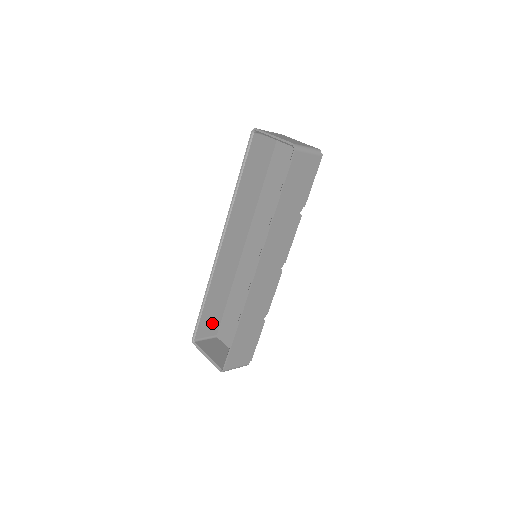
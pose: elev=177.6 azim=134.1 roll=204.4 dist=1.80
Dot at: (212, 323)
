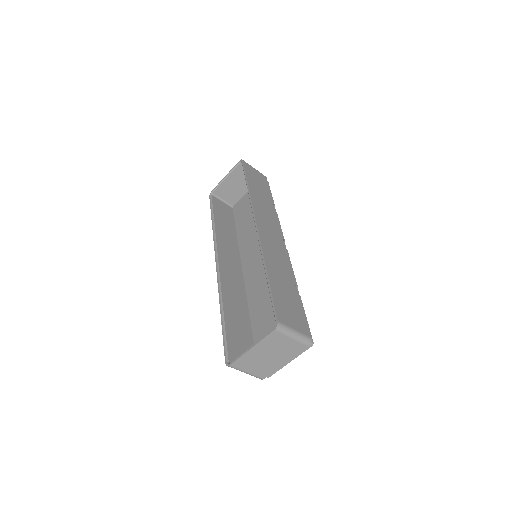
Dot at: (244, 351)
